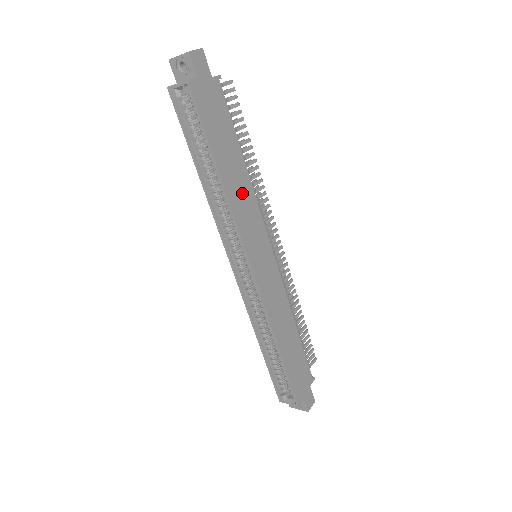
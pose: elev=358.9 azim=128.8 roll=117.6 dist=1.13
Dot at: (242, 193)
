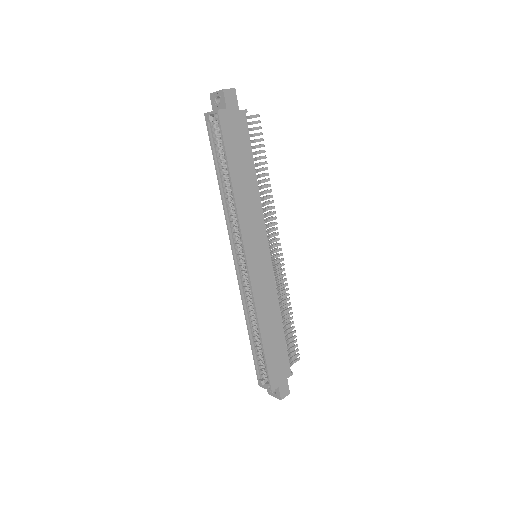
Dot at: (250, 202)
